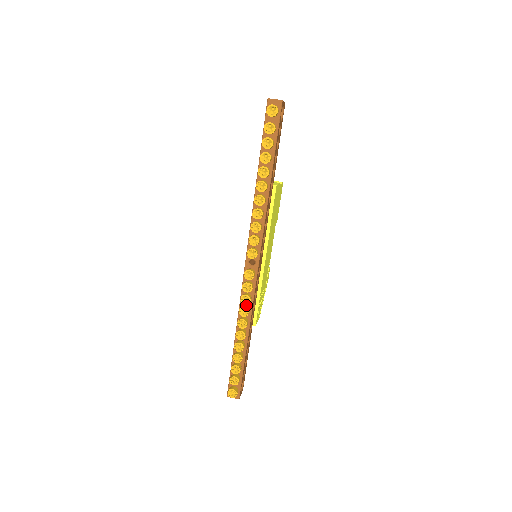
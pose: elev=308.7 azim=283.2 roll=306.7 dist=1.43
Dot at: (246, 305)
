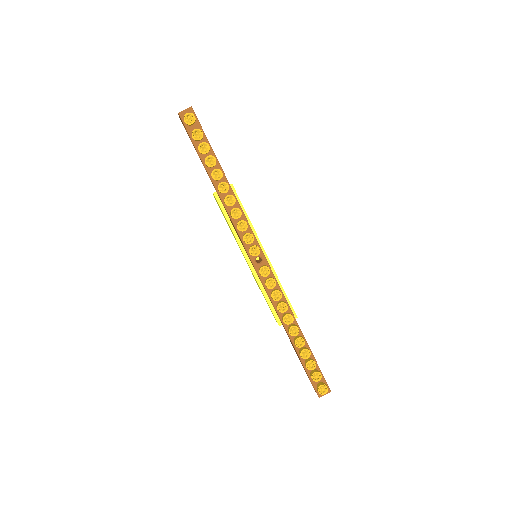
Dot at: (279, 301)
